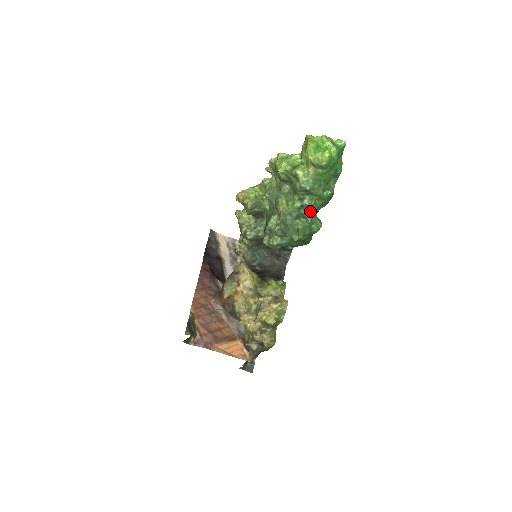
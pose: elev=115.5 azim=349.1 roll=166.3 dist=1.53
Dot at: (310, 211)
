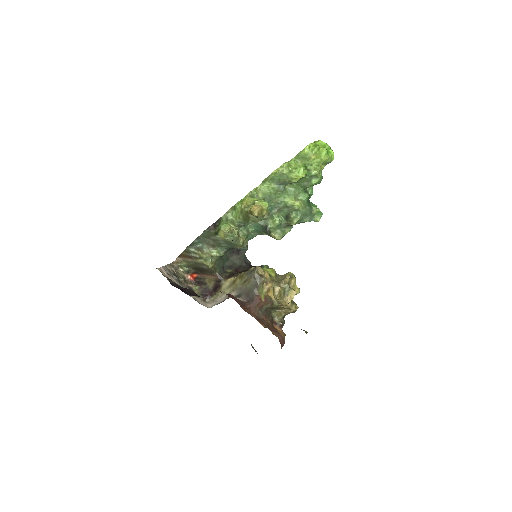
Dot at: (310, 197)
